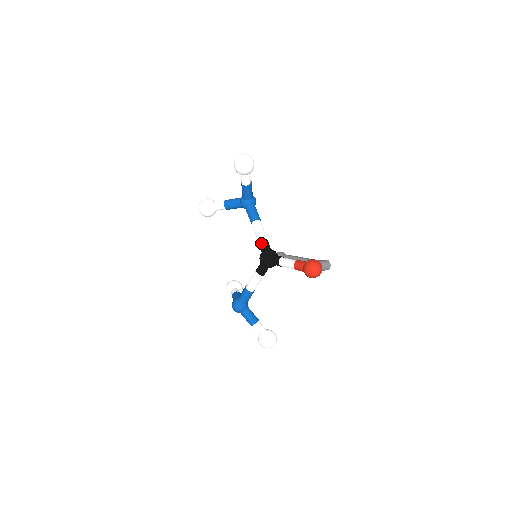
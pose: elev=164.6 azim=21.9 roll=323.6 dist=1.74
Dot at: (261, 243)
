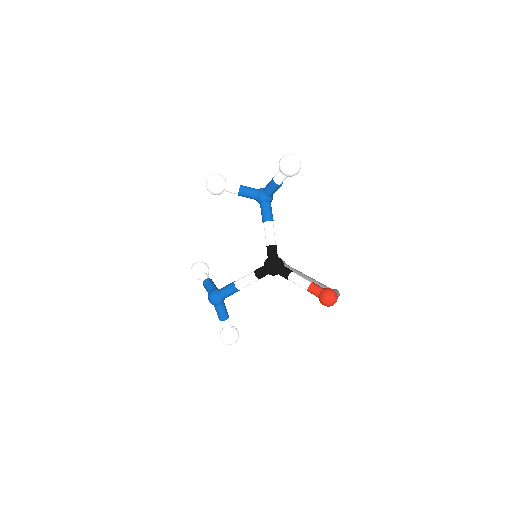
Dot at: (271, 248)
